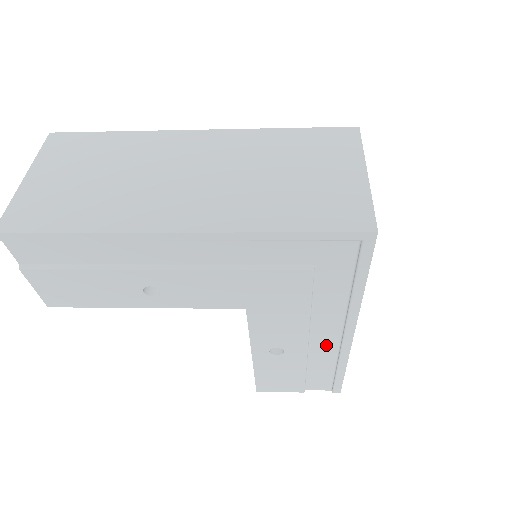
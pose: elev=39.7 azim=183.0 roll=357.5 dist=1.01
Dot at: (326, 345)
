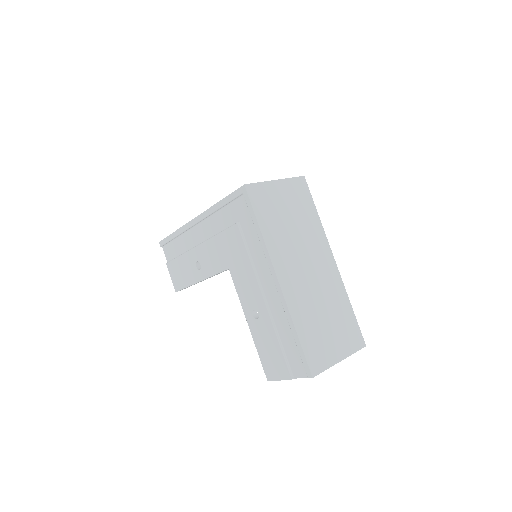
Dot at: (276, 303)
